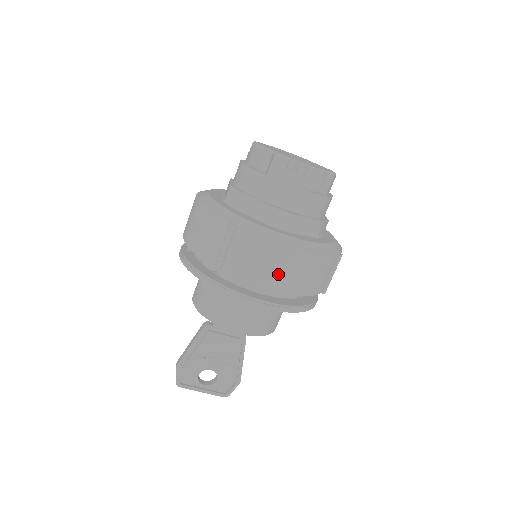
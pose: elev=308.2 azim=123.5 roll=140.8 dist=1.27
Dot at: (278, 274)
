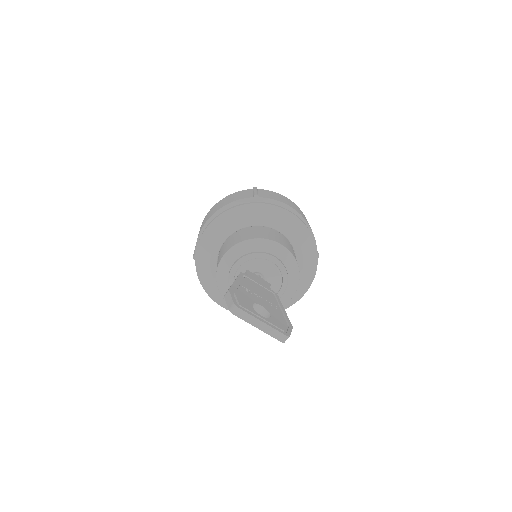
Dot at: (294, 207)
